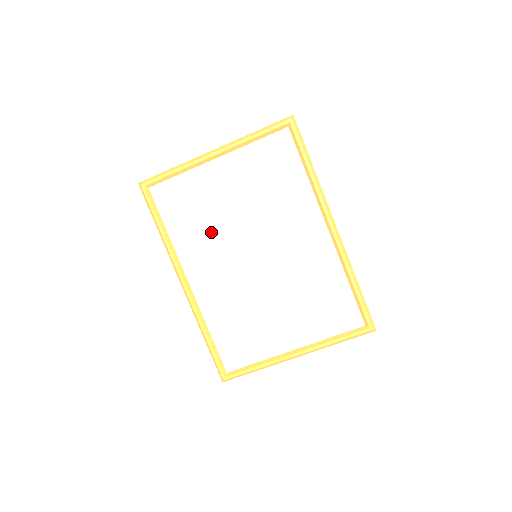
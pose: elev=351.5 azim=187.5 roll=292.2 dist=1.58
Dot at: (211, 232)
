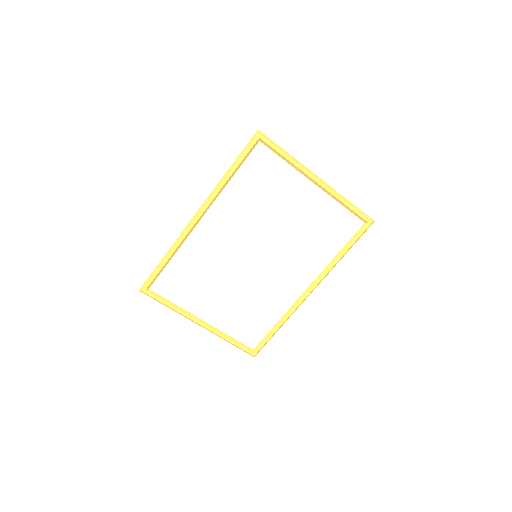
Dot at: (254, 213)
